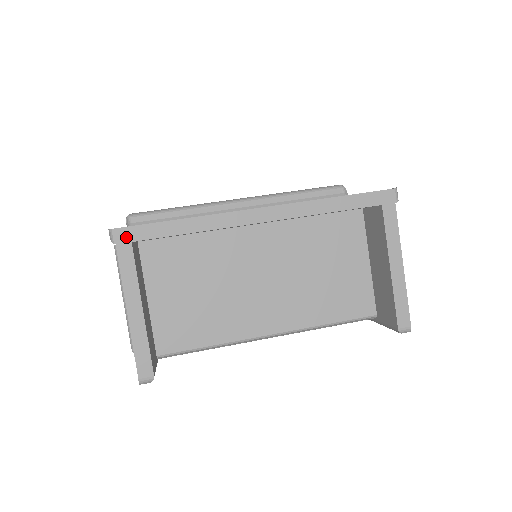
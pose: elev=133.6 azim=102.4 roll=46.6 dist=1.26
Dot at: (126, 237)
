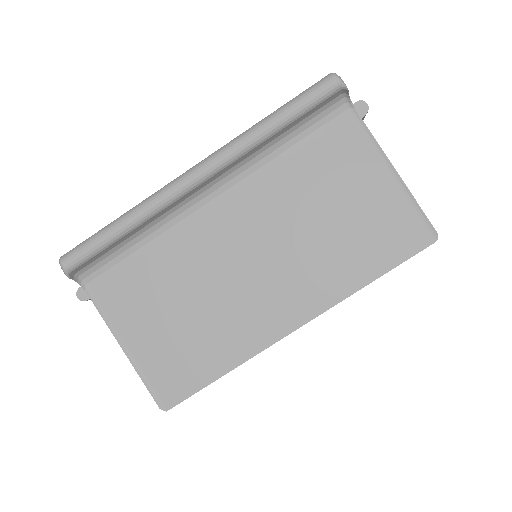
Dot at: occluded
